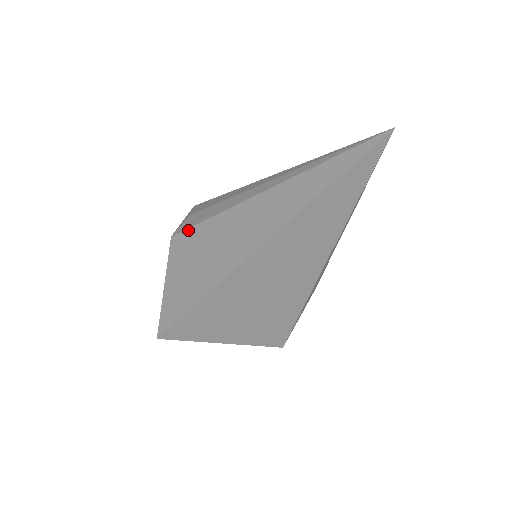
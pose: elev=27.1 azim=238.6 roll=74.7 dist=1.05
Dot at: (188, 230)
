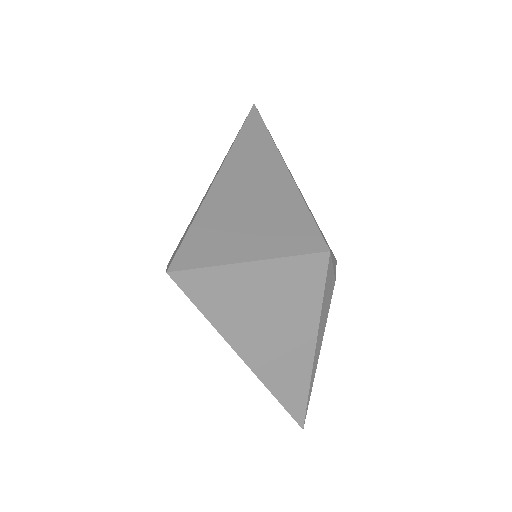
Dot at: occluded
